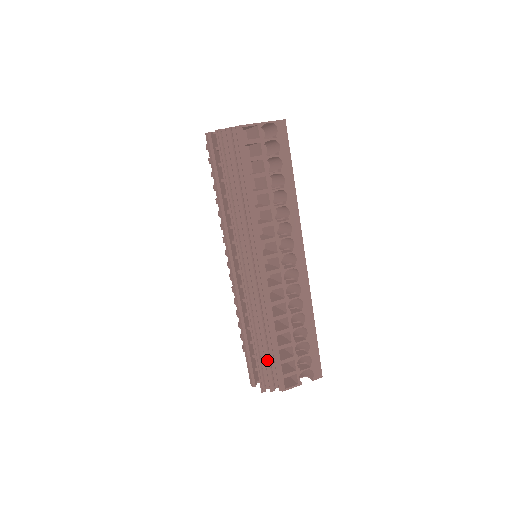
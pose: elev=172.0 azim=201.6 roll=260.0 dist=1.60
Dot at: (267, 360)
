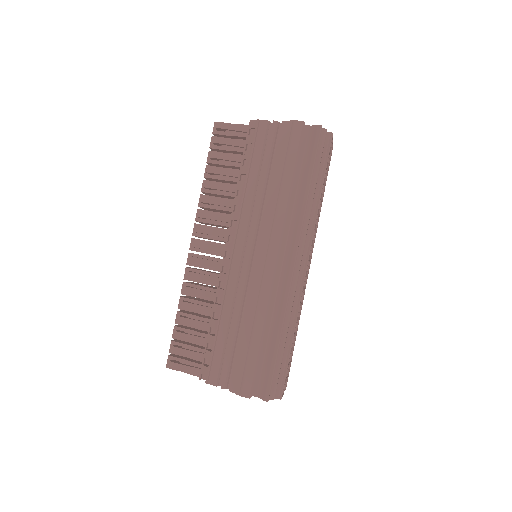
Dot at: (280, 364)
